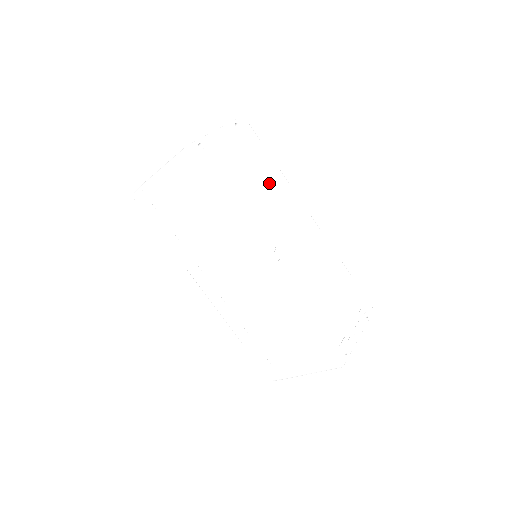
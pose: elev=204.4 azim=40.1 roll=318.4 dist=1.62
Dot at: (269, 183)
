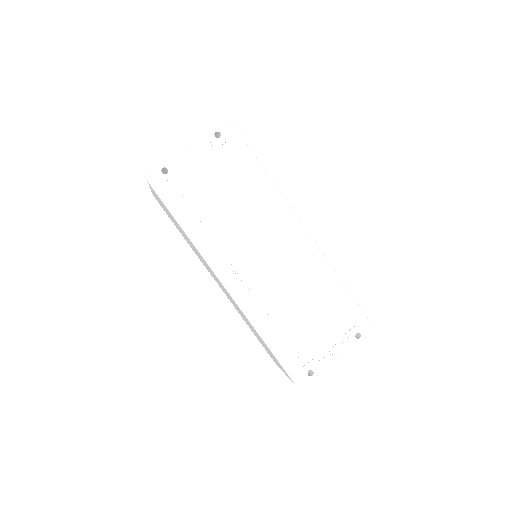
Dot at: (248, 196)
